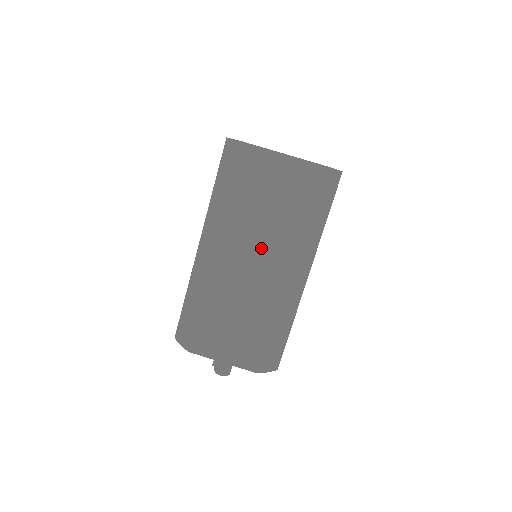
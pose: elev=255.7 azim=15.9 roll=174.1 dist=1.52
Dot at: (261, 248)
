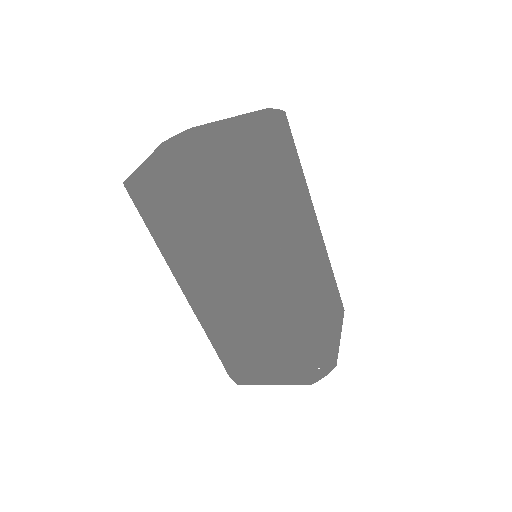
Dot at: (229, 283)
